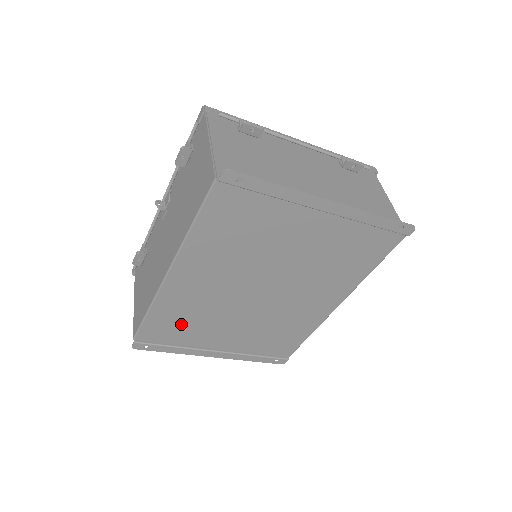
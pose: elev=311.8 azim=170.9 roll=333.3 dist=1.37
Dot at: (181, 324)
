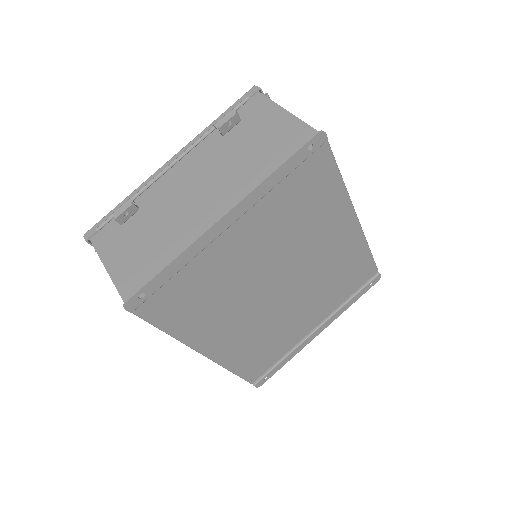
Dot at: (265, 351)
